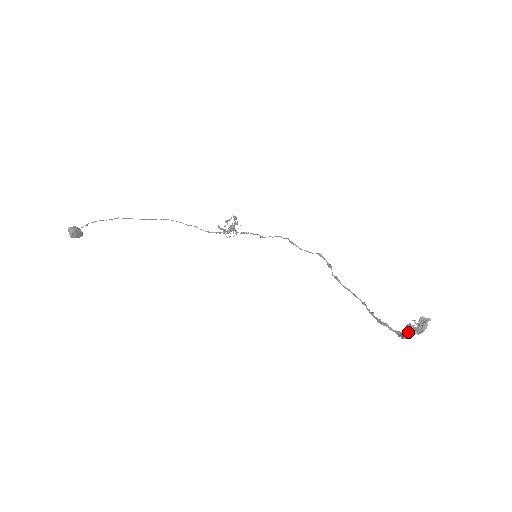
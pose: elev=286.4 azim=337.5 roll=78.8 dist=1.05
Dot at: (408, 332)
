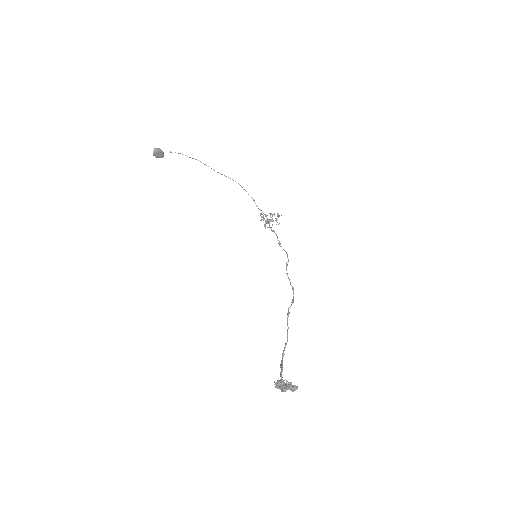
Dot at: (277, 384)
